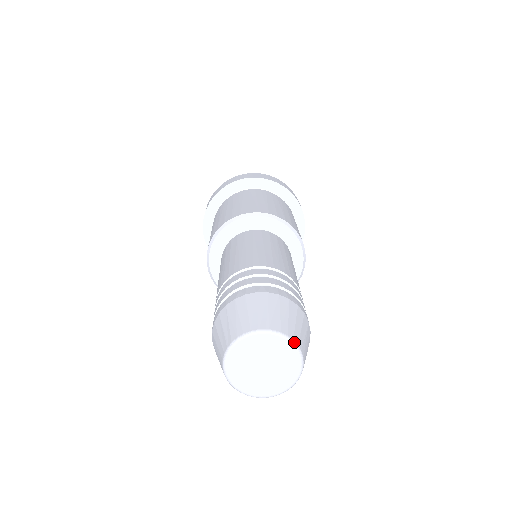
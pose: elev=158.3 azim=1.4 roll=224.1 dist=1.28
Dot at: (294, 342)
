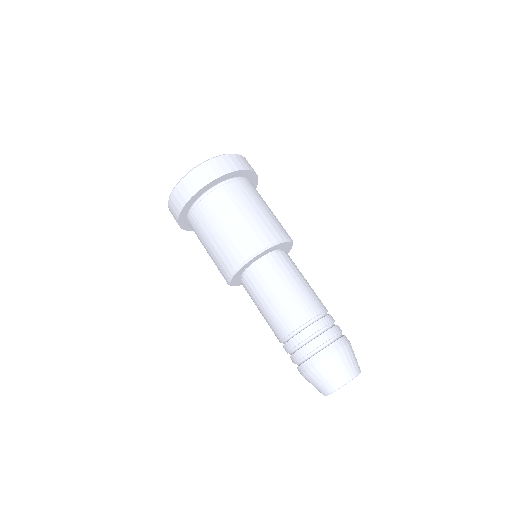
Dot at: occluded
